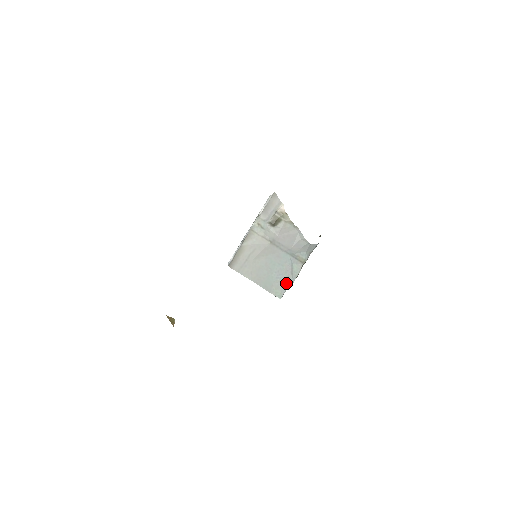
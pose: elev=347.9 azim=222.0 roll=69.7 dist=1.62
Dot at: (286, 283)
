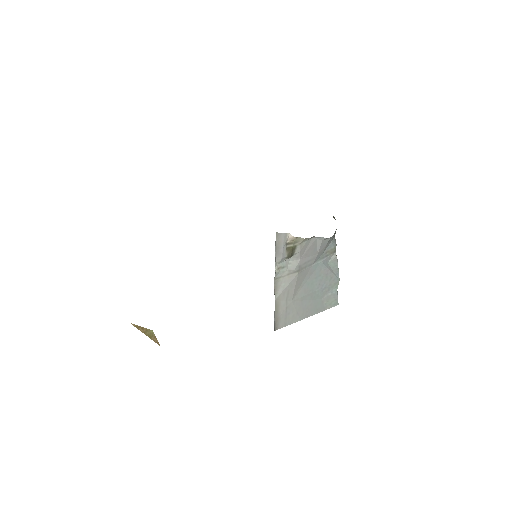
Dot at: (333, 285)
